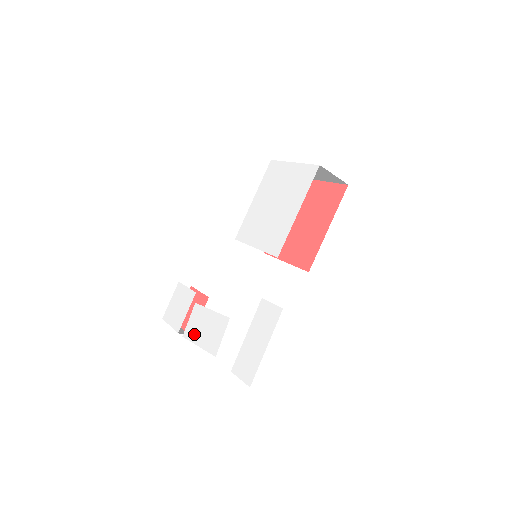
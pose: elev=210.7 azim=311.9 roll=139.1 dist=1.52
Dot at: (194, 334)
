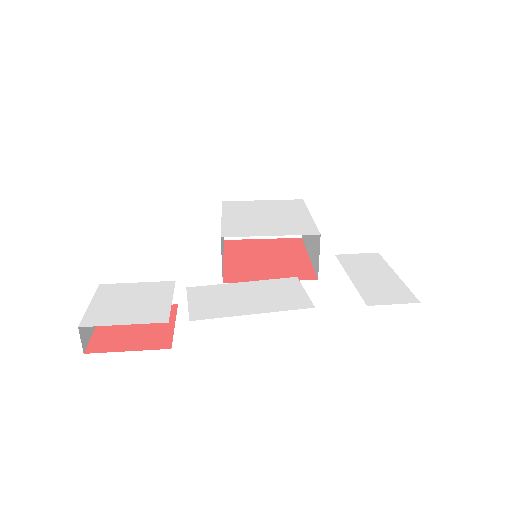
Dot at: (226, 308)
